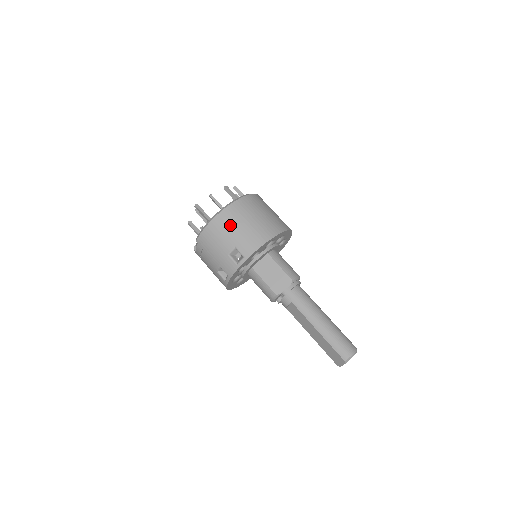
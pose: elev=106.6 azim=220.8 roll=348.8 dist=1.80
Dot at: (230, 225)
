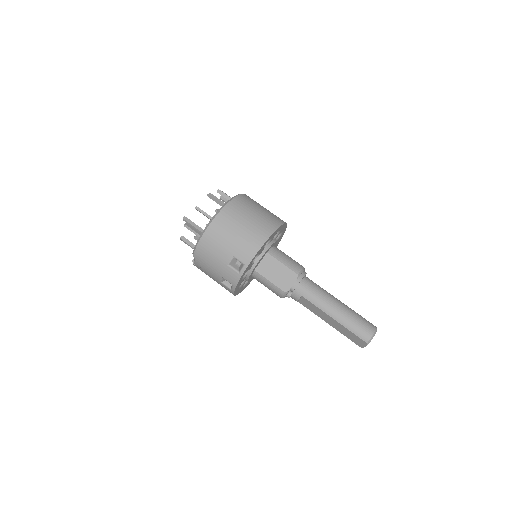
Dot at: (223, 235)
